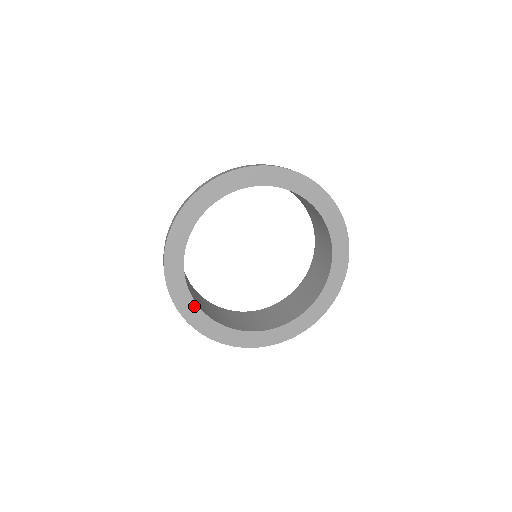
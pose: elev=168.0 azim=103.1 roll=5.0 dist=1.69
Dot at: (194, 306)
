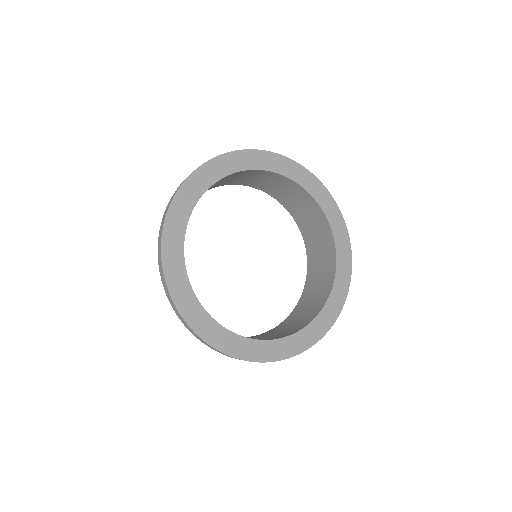
Dot at: (239, 339)
